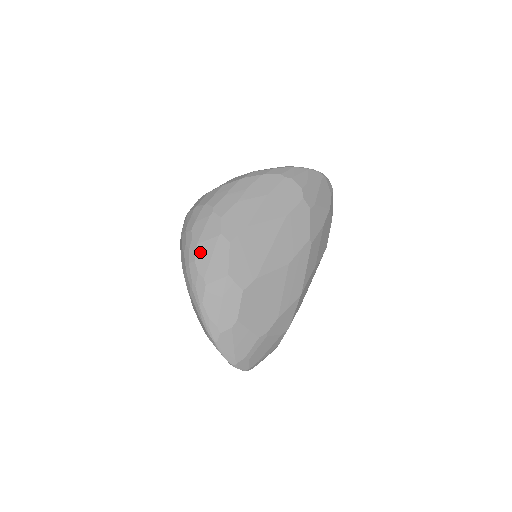
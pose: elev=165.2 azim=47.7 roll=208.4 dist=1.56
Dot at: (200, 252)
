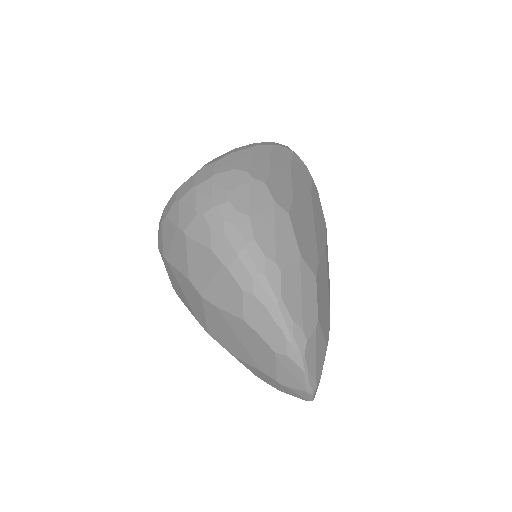
Dot at: (258, 227)
